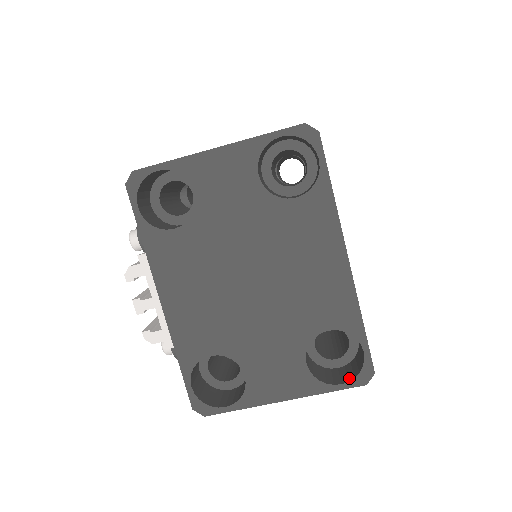
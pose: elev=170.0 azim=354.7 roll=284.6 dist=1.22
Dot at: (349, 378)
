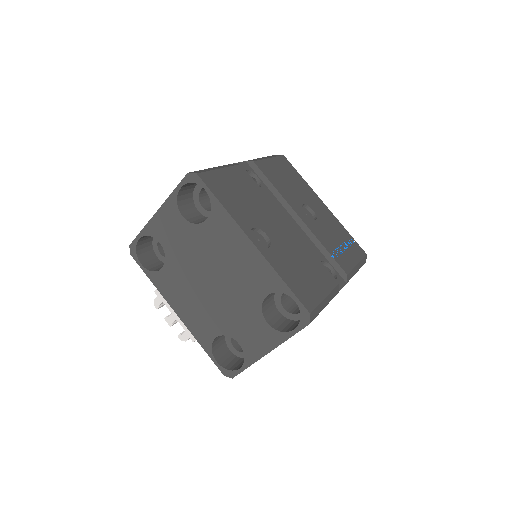
Dot at: (299, 323)
